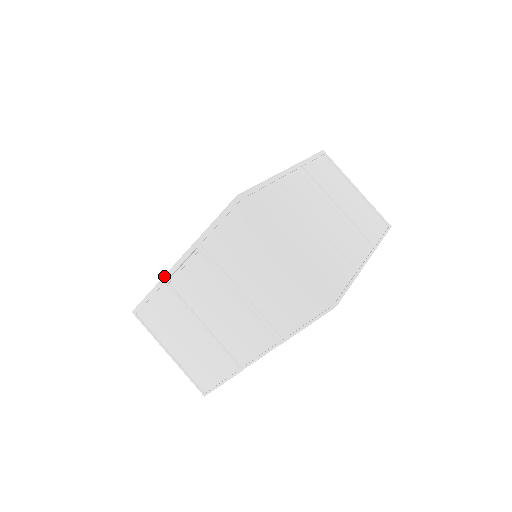
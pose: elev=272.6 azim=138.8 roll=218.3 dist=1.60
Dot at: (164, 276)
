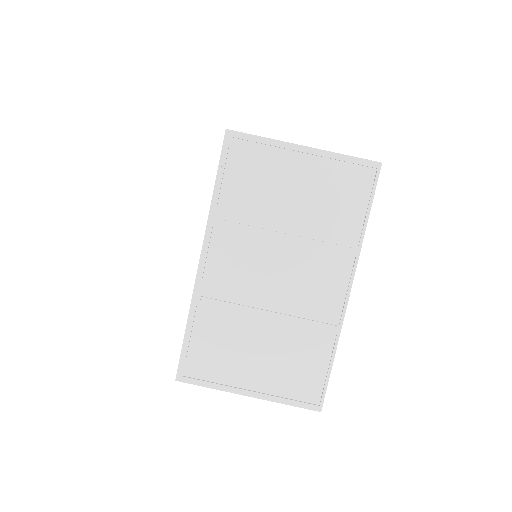
Dot at: occluded
